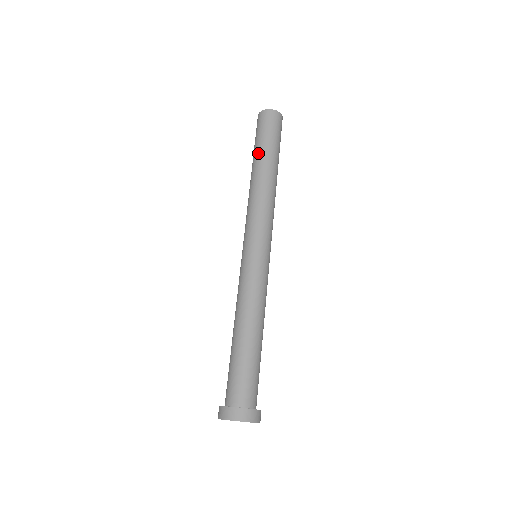
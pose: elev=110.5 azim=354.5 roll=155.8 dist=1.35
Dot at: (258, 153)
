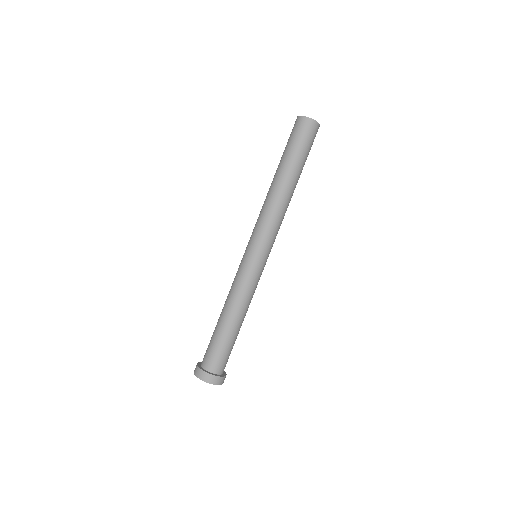
Dot at: (291, 164)
